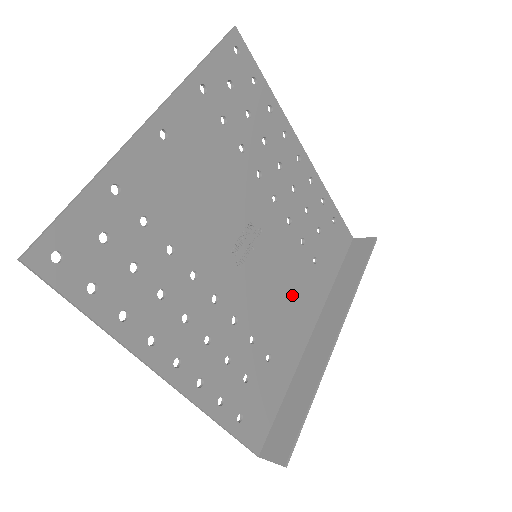
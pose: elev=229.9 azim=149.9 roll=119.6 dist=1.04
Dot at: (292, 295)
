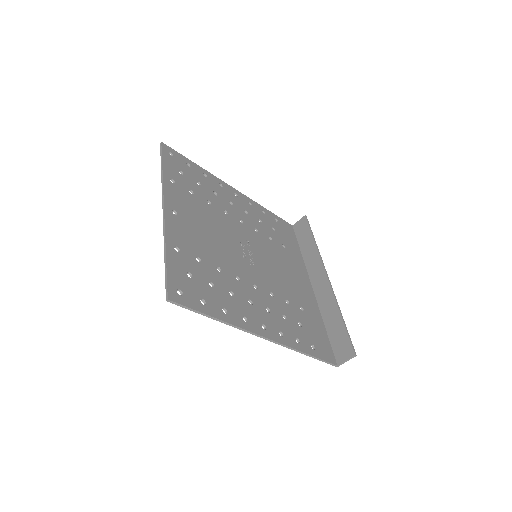
Dot at: (287, 270)
